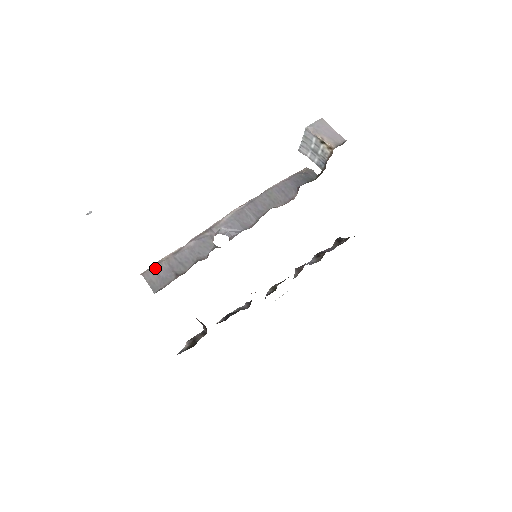
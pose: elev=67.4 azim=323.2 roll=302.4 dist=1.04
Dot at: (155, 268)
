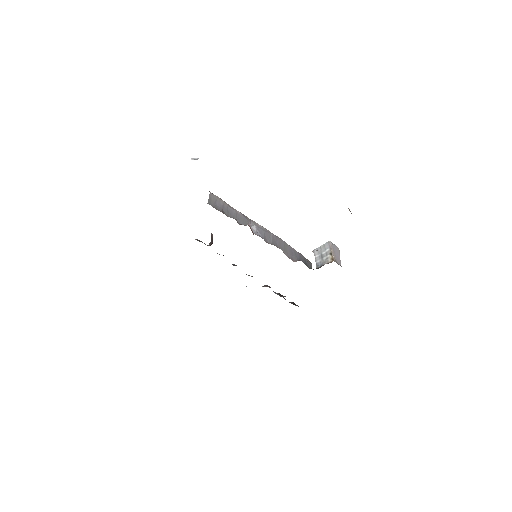
Dot at: (217, 198)
